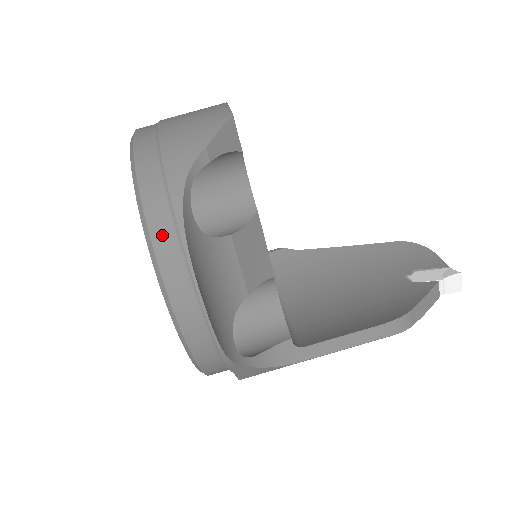
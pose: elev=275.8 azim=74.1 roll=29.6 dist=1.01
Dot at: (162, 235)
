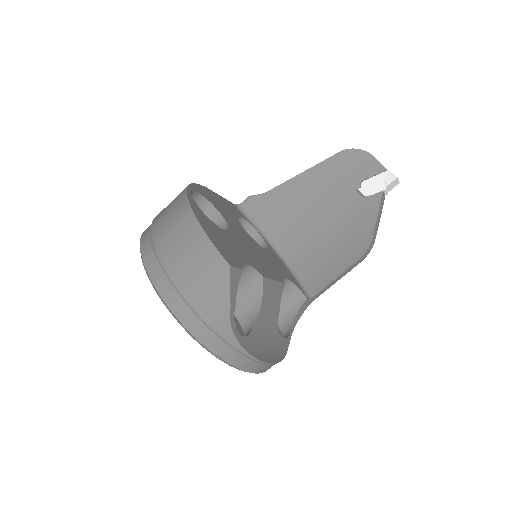
Dot at: (237, 361)
